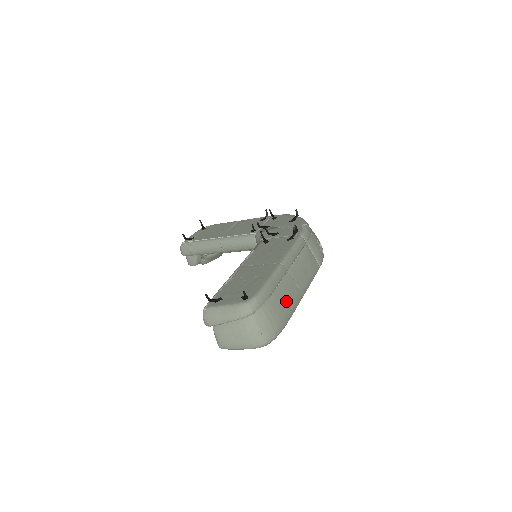
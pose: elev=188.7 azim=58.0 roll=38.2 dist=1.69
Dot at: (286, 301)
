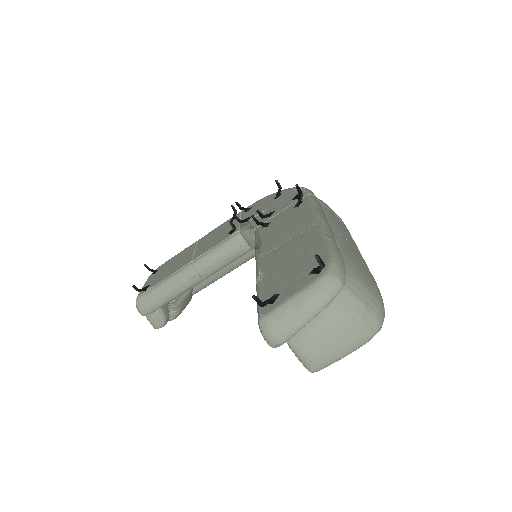
Dot at: (360, 262)
